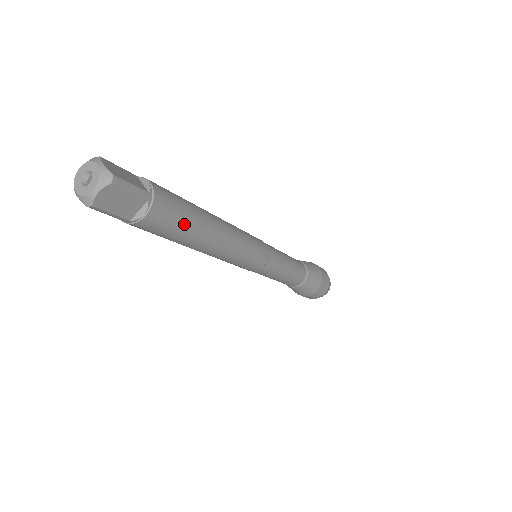
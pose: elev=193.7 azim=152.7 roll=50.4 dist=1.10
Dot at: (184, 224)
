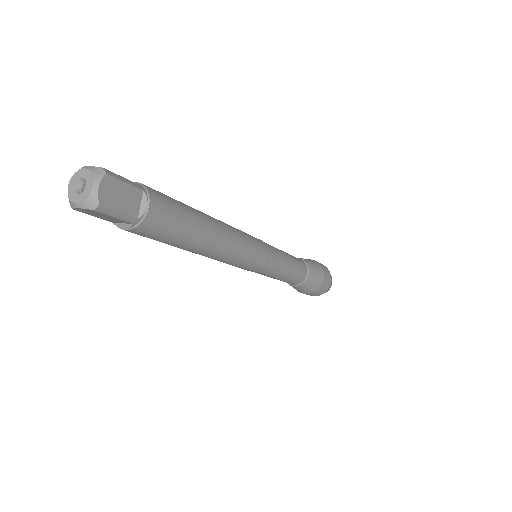
Dot at: (184, 214)
